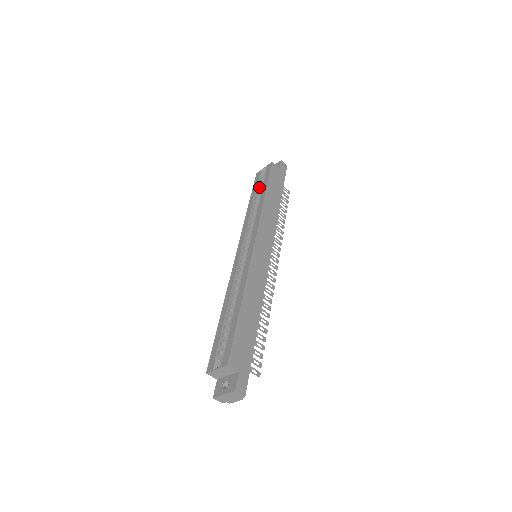
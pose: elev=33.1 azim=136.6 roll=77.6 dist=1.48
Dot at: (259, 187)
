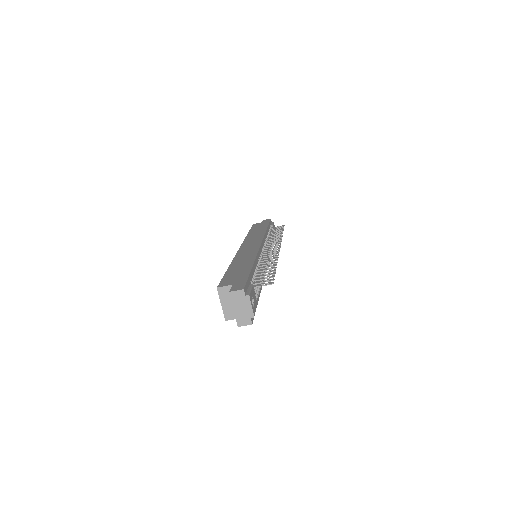
Dot at: occluded
